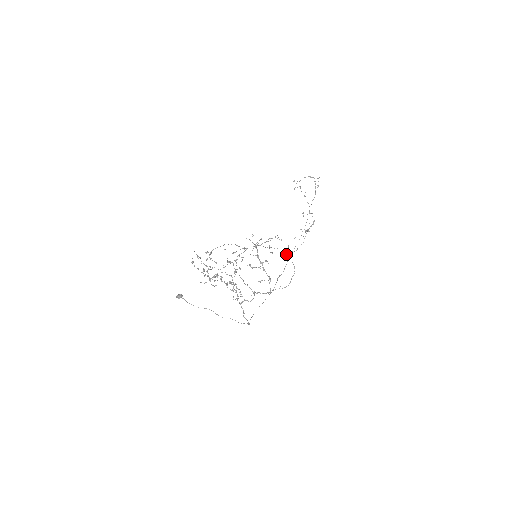
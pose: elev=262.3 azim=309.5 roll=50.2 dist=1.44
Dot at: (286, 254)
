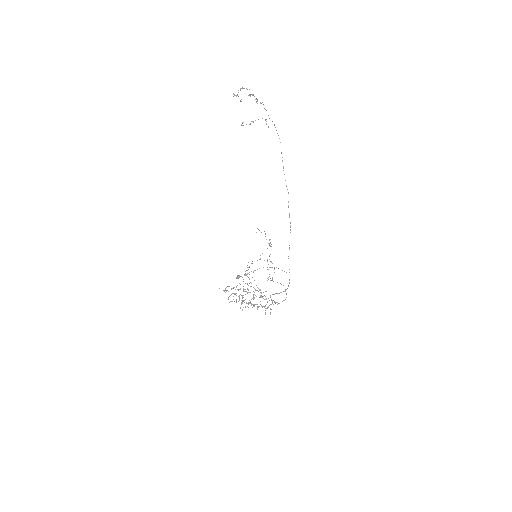
Dot at: occluded
